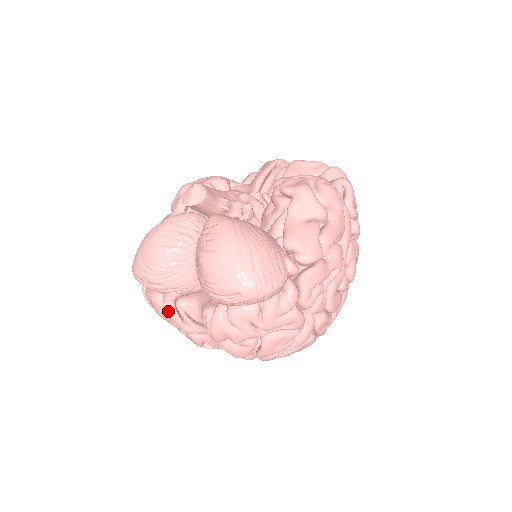
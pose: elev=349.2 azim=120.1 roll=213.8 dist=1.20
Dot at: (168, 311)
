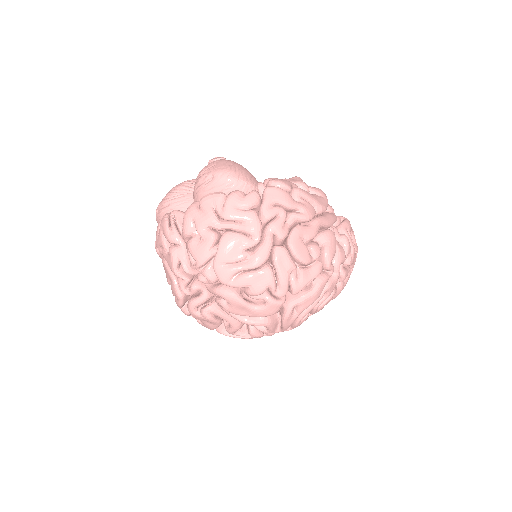
Dot at: (163, 218)
